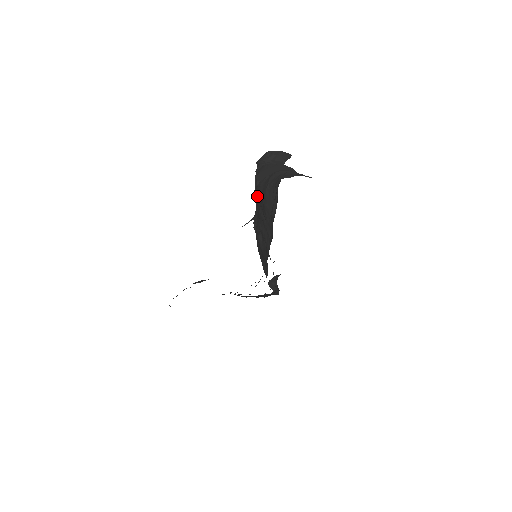
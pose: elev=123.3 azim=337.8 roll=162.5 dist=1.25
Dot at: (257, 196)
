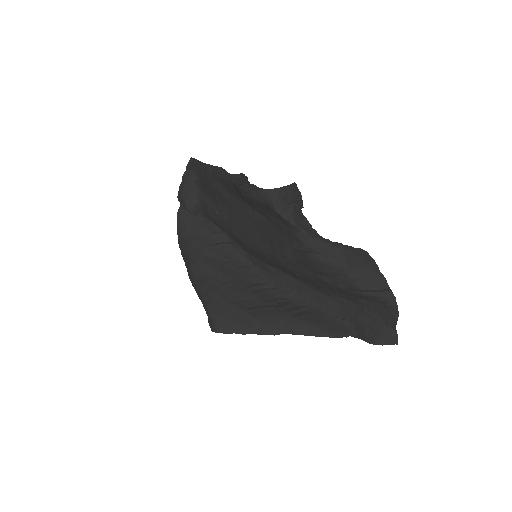
Dot at: (316, 267)
